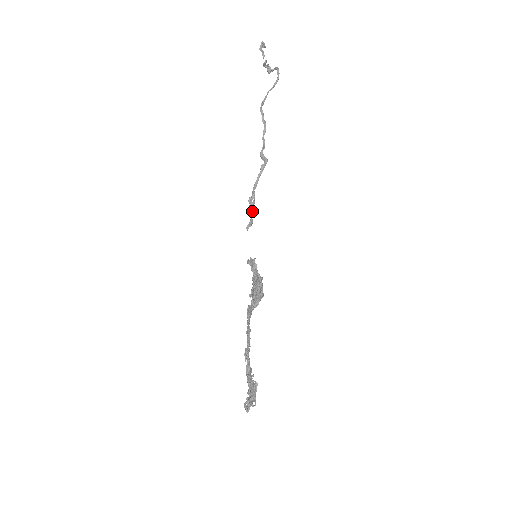
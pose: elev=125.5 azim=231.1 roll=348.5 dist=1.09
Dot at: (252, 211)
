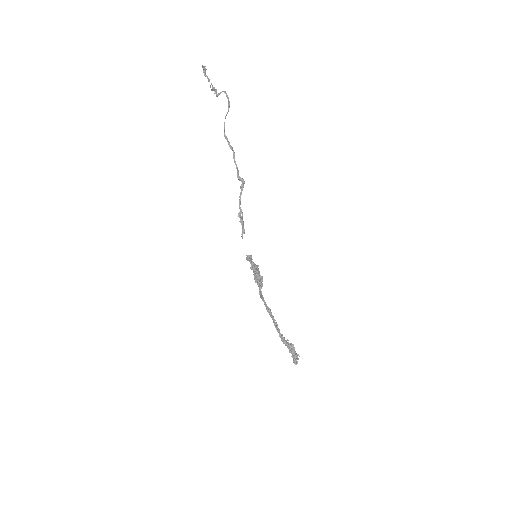
Dot at: (243, 223)
